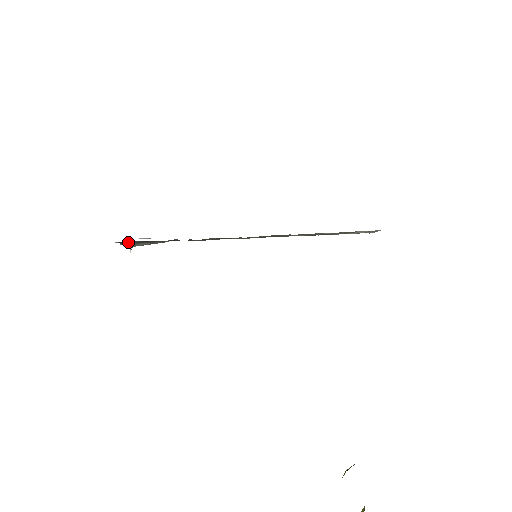
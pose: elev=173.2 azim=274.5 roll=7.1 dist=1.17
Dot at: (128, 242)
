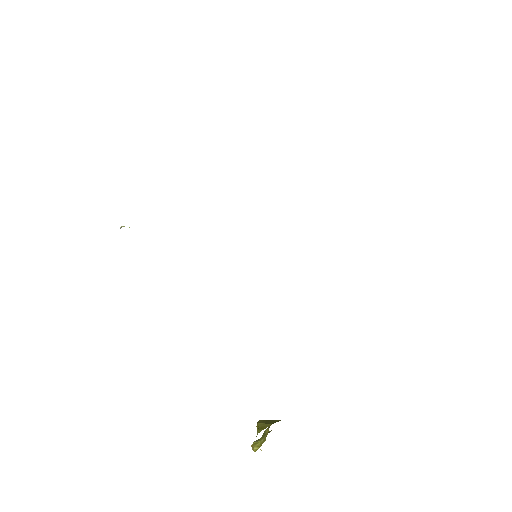
Dot at: occluded
